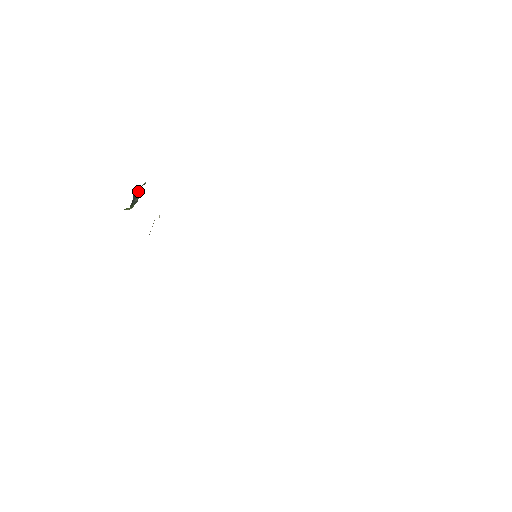
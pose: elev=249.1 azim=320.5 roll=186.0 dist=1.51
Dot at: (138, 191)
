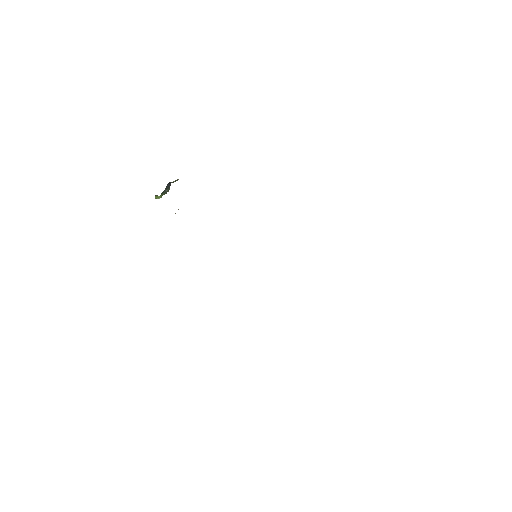
Dot at: (170, 184)
